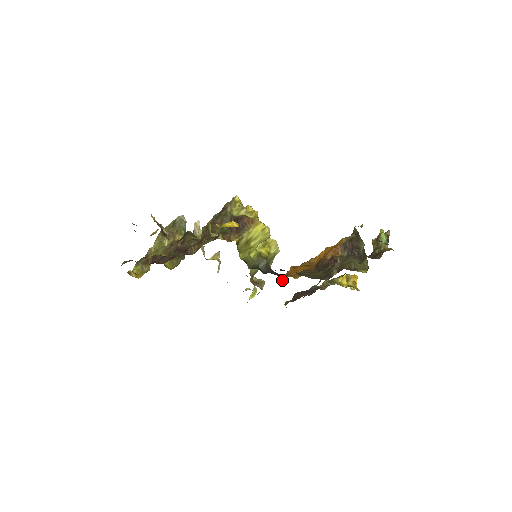
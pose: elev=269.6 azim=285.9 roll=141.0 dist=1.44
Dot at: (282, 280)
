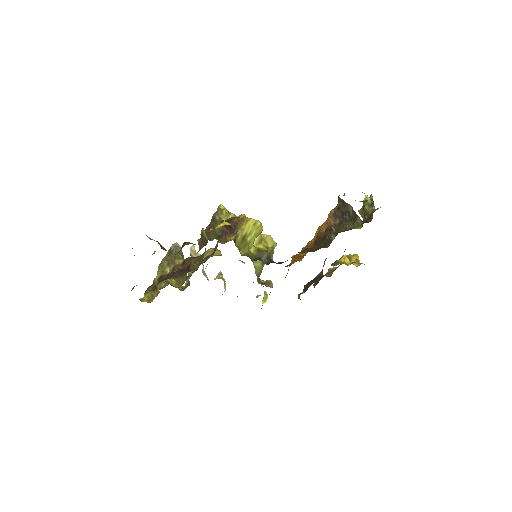
Dot at: occluded
